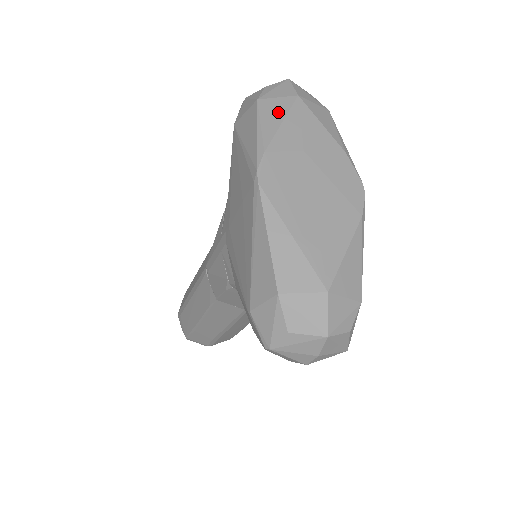
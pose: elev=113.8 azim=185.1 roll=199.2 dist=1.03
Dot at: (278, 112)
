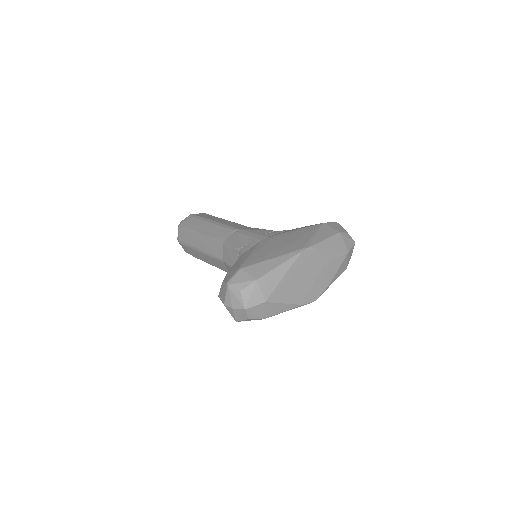
Dot at: (337, 246)
